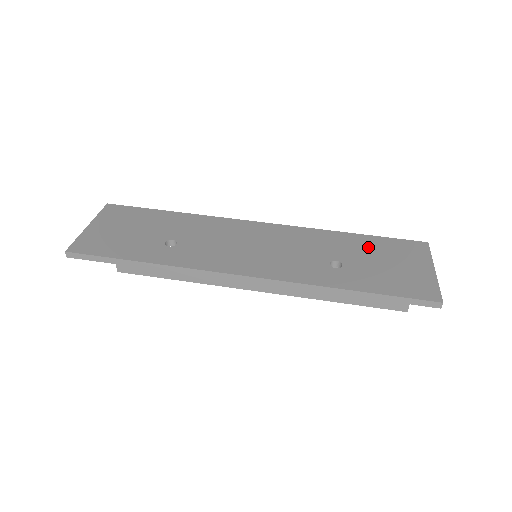
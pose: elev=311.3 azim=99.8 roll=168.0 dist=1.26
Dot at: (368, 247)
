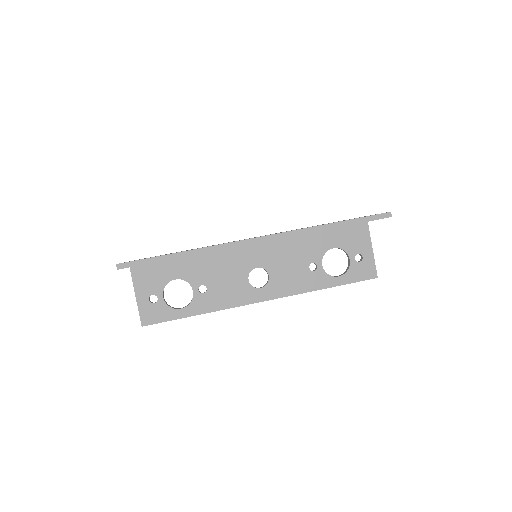
Dot at: occluded
